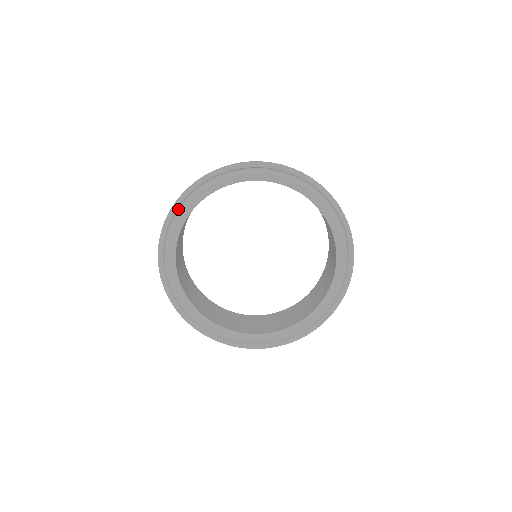
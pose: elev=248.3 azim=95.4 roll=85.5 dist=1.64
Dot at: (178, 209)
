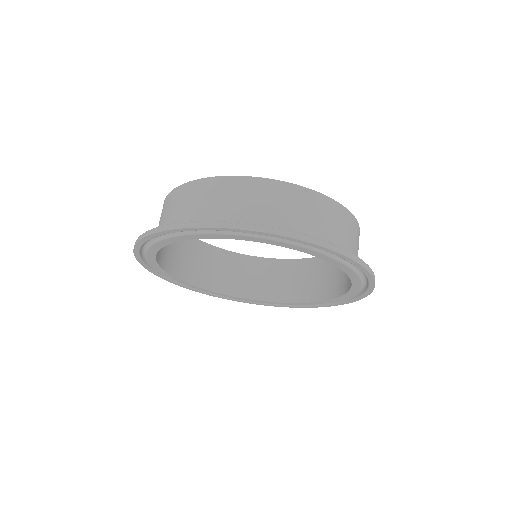
Dot at: occluded
